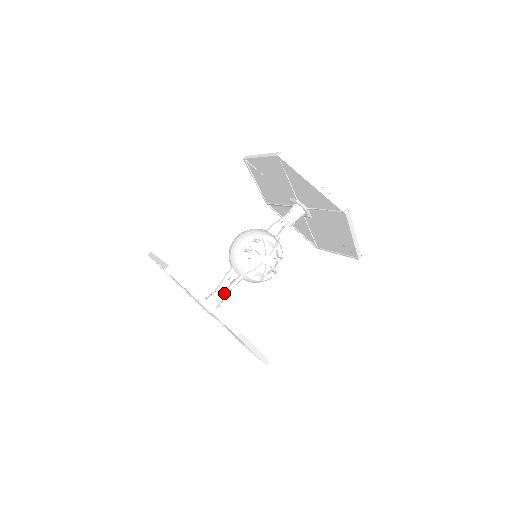
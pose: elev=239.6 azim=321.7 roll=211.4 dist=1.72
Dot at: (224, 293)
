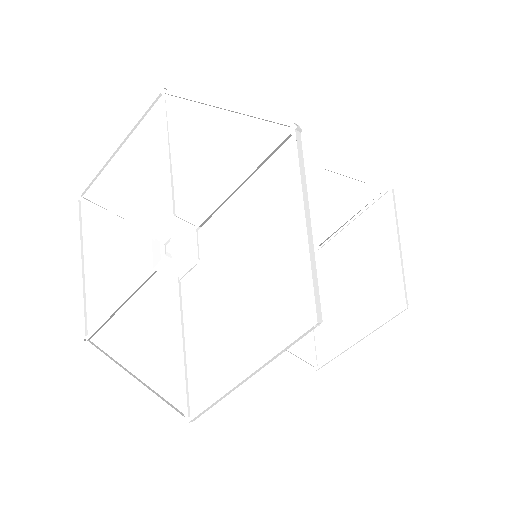
Dot at: occluded
